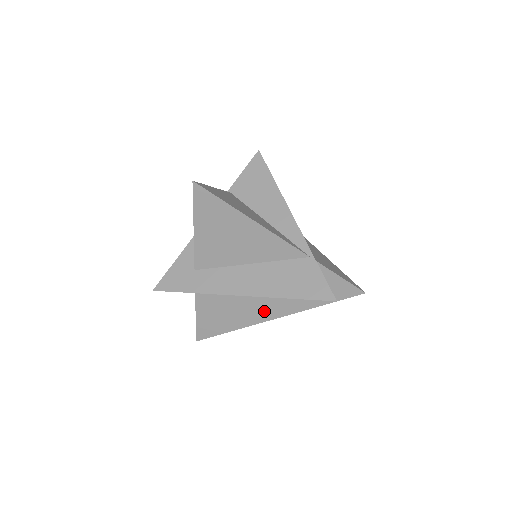
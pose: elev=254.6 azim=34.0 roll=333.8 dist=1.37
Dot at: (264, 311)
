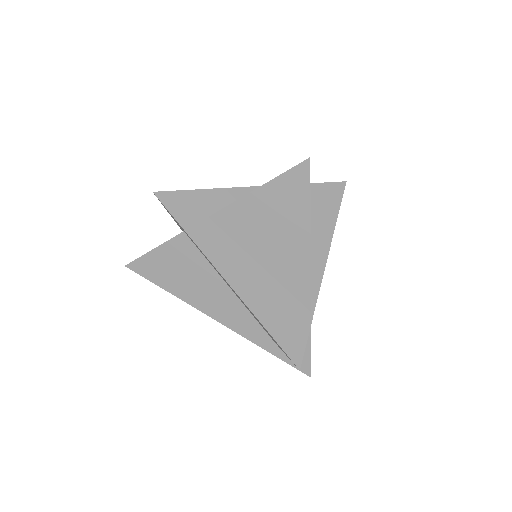
Dot at: (217, 307)
